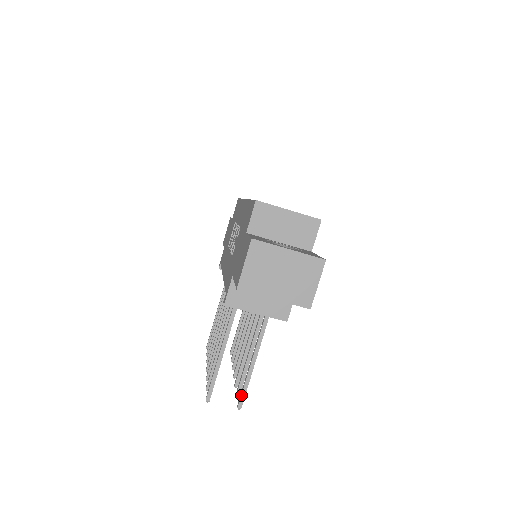
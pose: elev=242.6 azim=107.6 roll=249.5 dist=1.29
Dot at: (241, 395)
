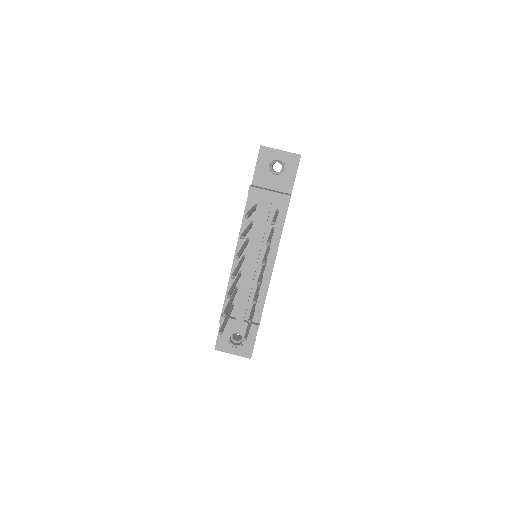
Dot at: (272, 220)
